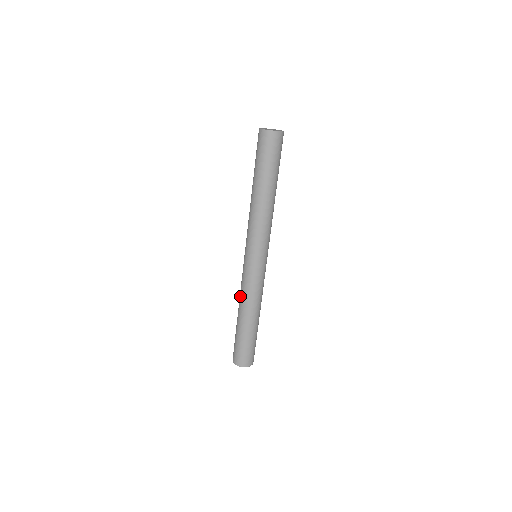
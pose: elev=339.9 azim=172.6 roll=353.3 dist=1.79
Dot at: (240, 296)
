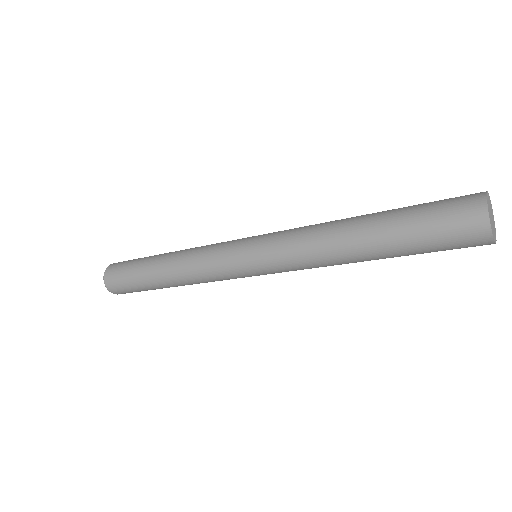
Dot at: (186, 263)
